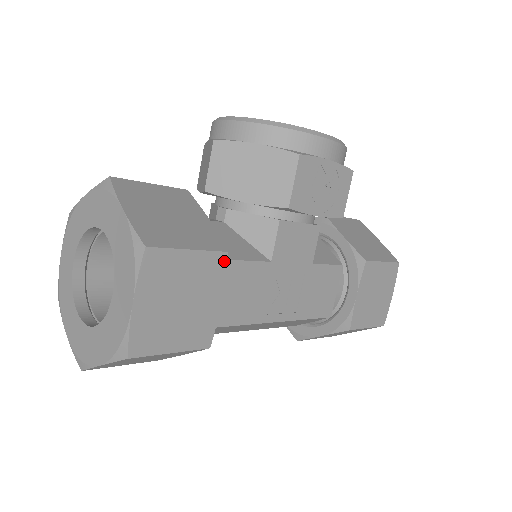
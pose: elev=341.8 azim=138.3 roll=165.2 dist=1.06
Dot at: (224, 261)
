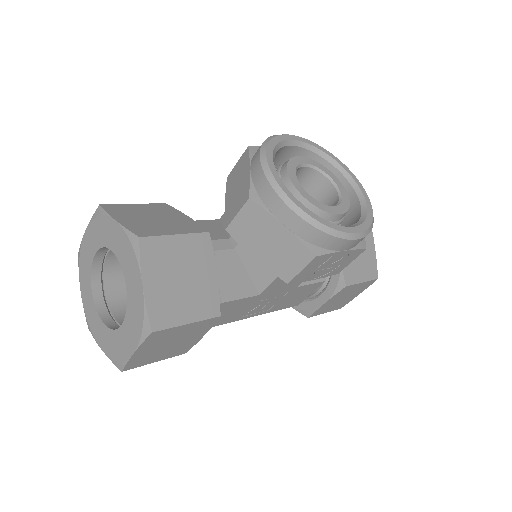
Dot at: (215, 320)
